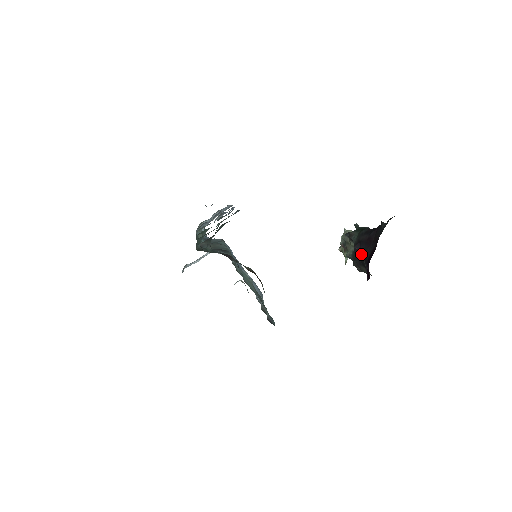
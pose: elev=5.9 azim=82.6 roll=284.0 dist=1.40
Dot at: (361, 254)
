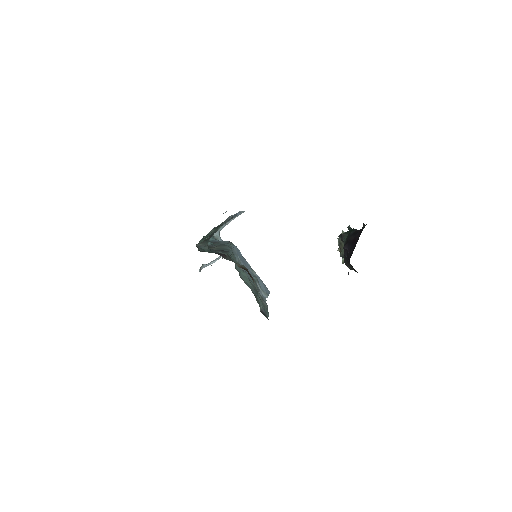
Dot at: (348, 253)
